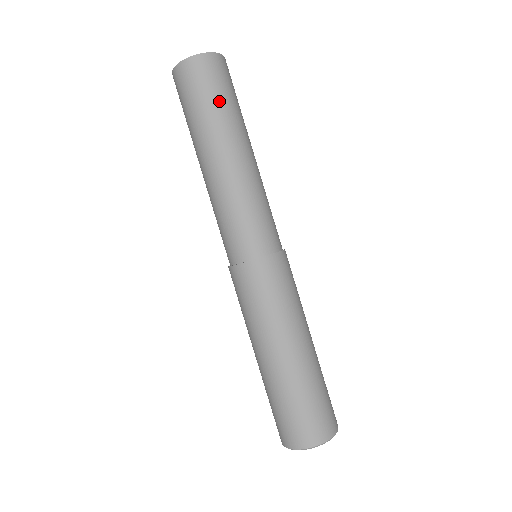
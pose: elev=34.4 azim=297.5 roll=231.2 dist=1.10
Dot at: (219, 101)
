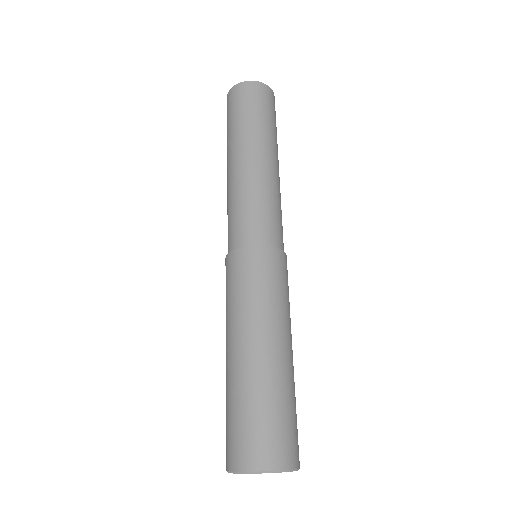
Dot at: (273, 122)
